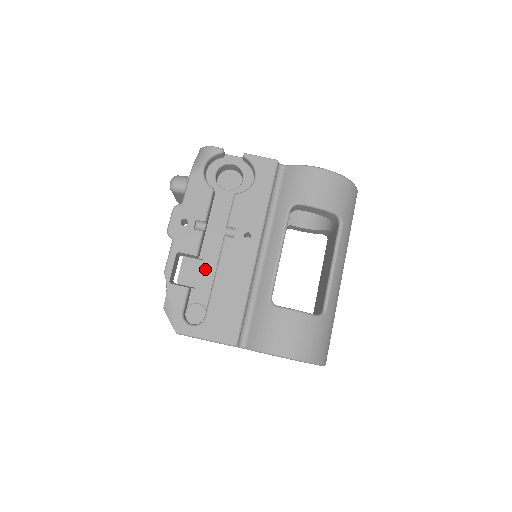
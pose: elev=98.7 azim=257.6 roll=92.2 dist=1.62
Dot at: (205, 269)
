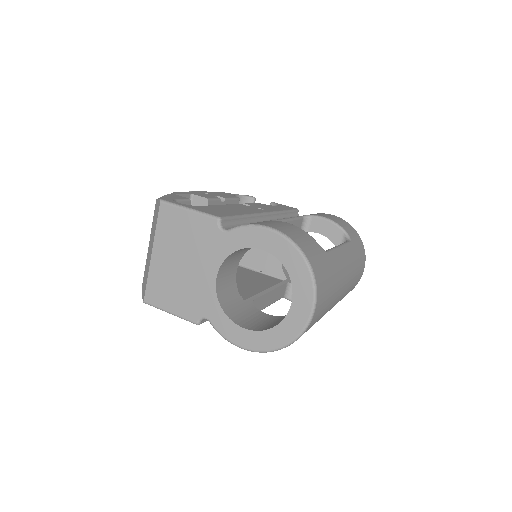
Dot at: occluded
